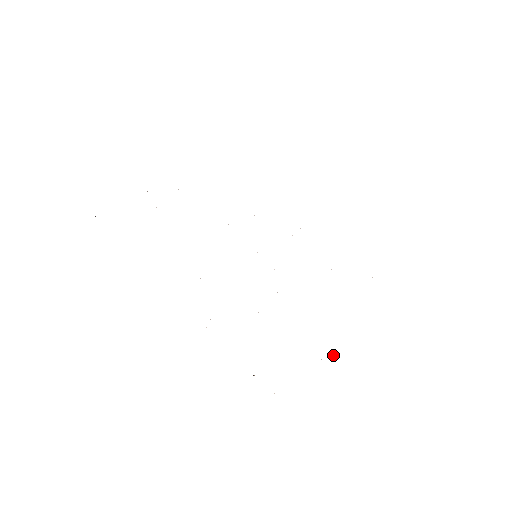
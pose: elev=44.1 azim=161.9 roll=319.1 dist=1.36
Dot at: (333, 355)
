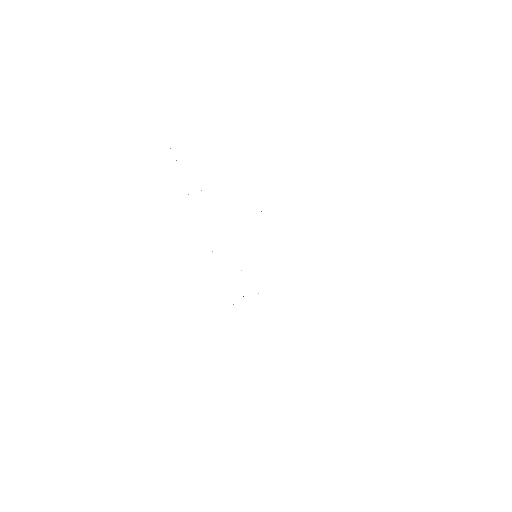
Dot at: occluded
